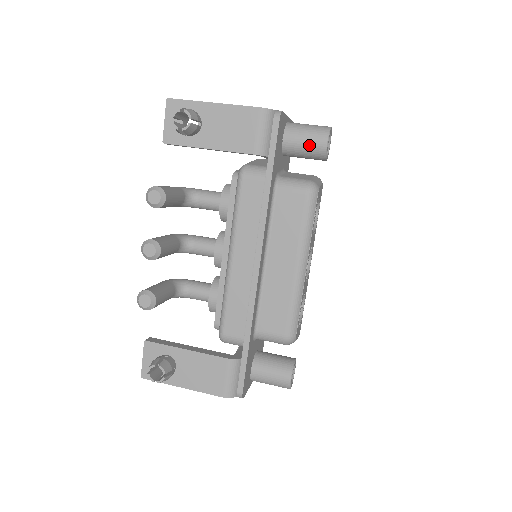
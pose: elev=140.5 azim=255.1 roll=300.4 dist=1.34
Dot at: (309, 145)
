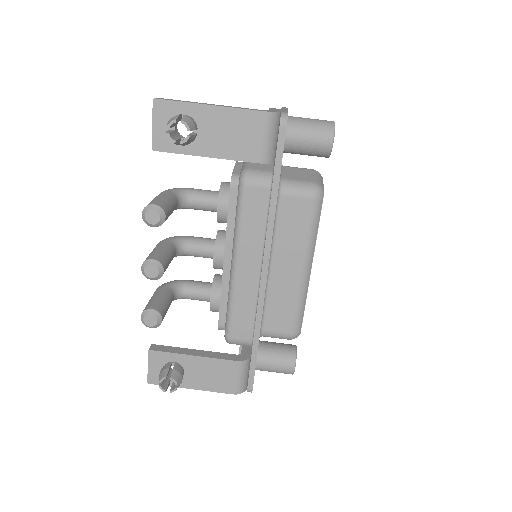
Dot at: (313, 145)
